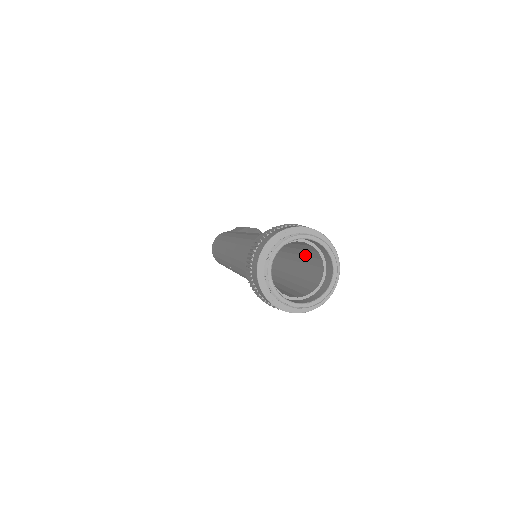
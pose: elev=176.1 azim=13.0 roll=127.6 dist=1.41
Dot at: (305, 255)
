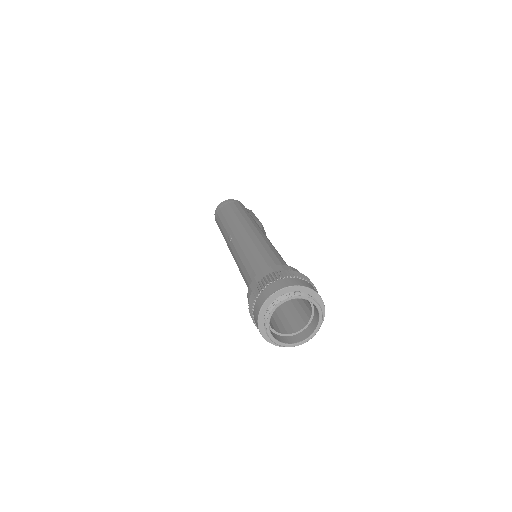
Dot at: (295, 305)
